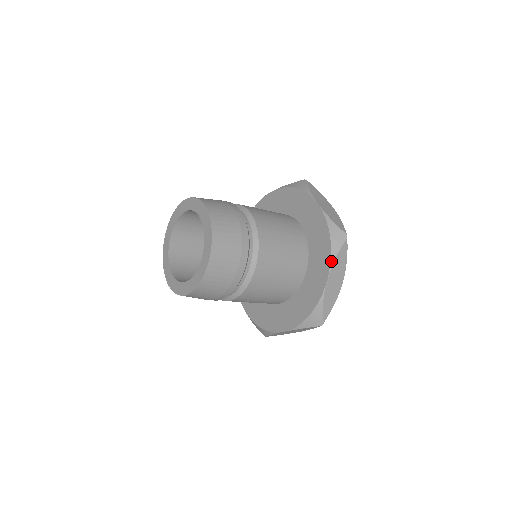
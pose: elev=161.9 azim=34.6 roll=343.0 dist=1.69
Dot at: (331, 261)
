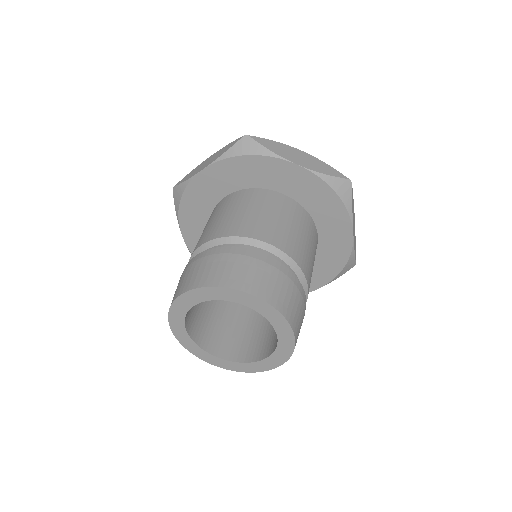
Dot at: (350, 216)
